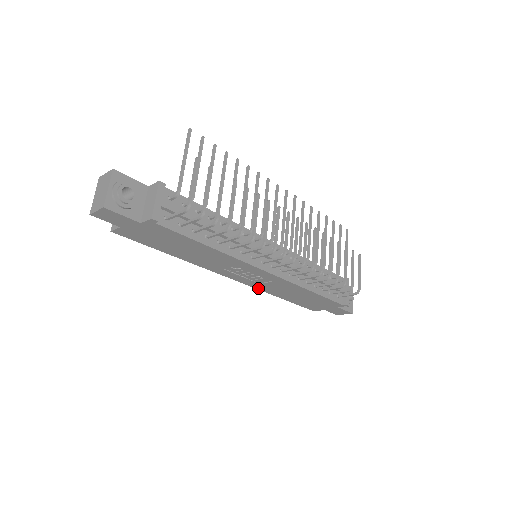
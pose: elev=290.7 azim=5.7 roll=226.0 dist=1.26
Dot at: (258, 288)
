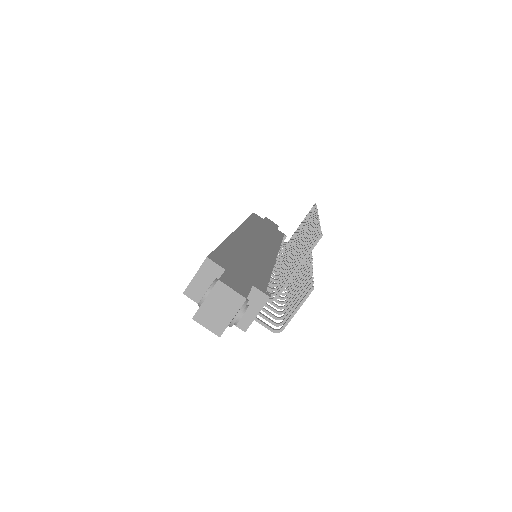
Dot at: occluded
